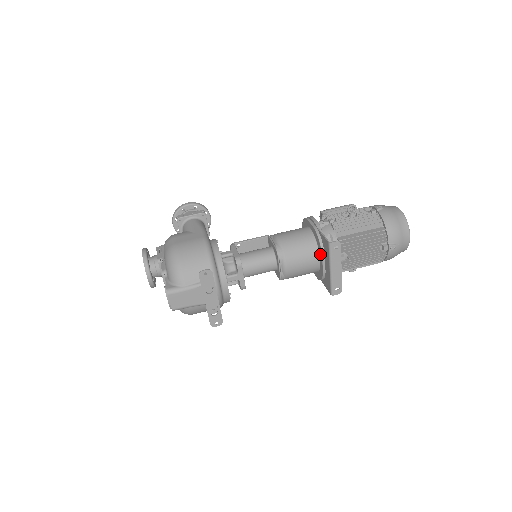
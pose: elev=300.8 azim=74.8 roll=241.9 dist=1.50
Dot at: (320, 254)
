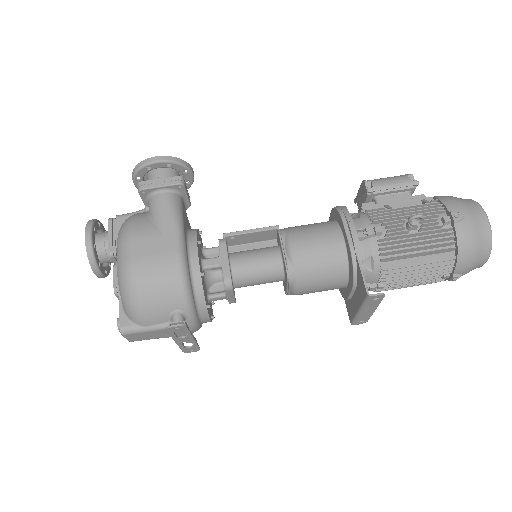
Dot at: (350, 283)
